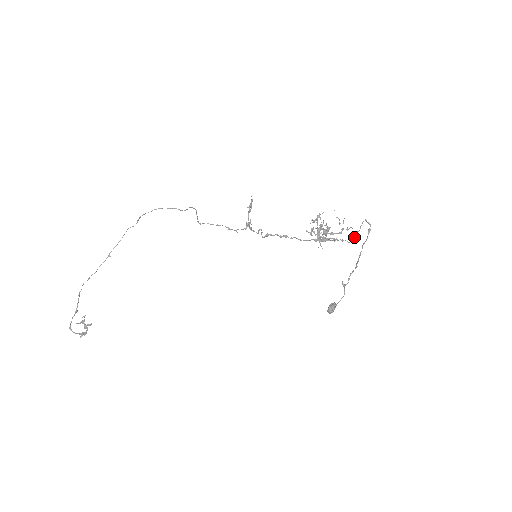
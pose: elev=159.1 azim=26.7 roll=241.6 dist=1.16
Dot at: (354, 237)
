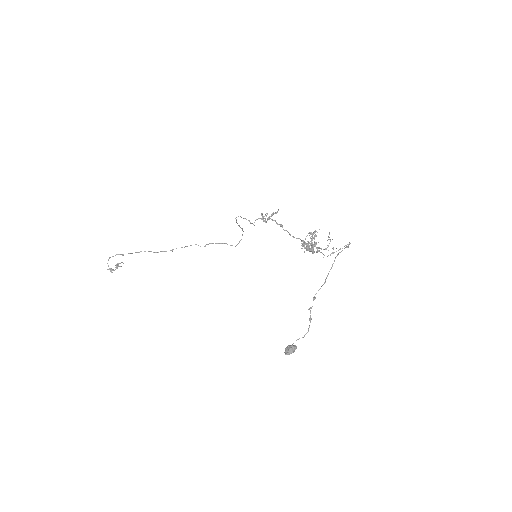
Dot at: occluded
